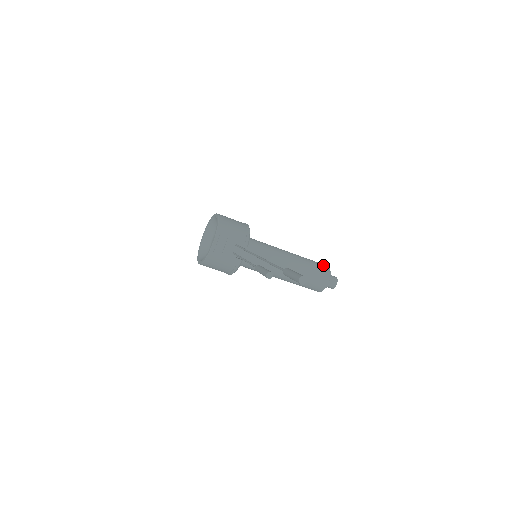
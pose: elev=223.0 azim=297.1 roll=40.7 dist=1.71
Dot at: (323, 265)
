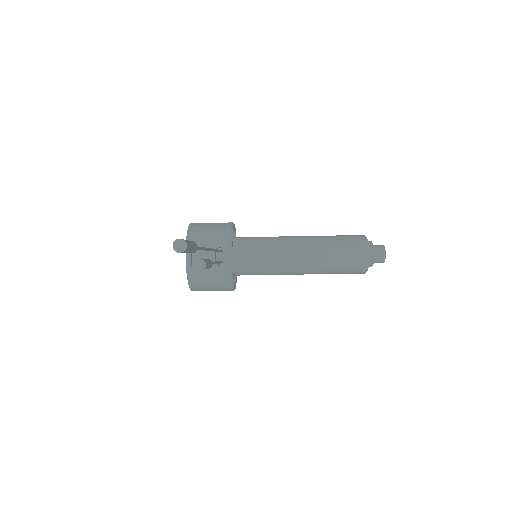
Dot at: (355, 236)
